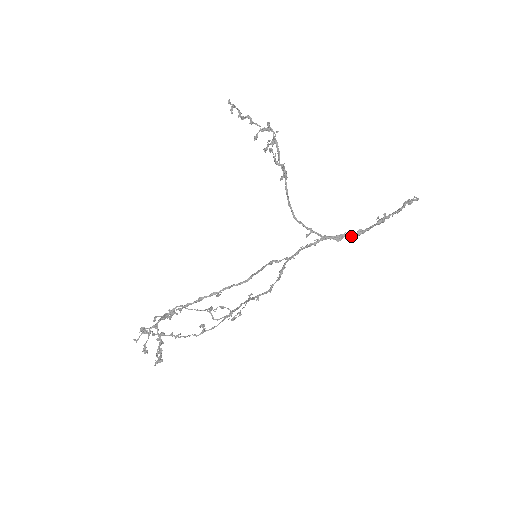
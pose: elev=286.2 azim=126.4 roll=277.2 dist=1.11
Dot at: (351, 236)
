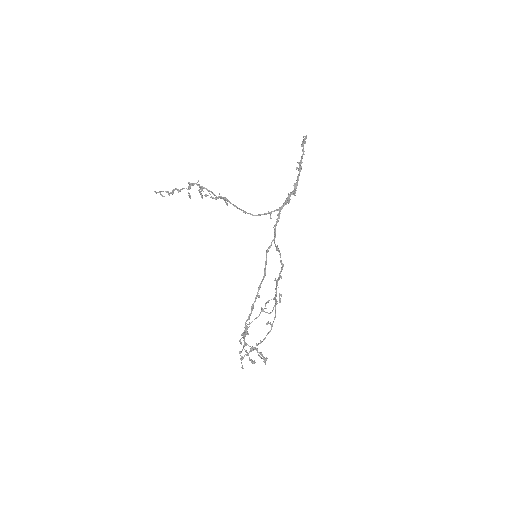
Dot at: (293, 193)
